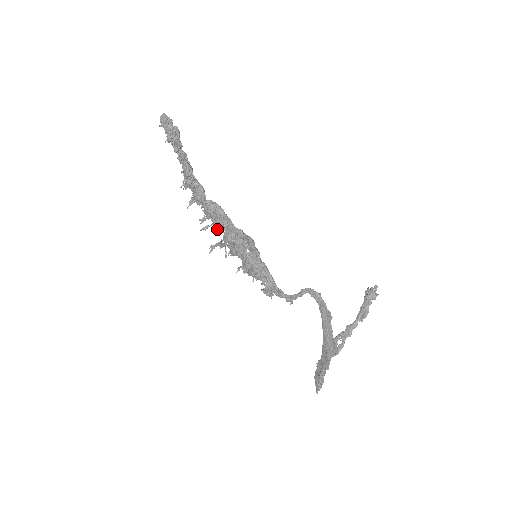
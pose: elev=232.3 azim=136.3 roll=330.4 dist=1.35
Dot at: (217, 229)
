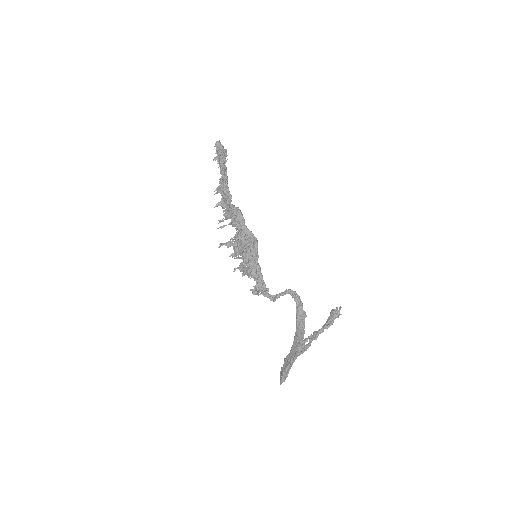
Dot at: occluded
